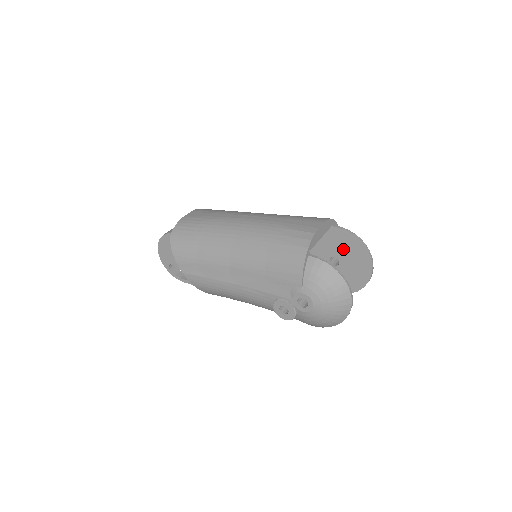
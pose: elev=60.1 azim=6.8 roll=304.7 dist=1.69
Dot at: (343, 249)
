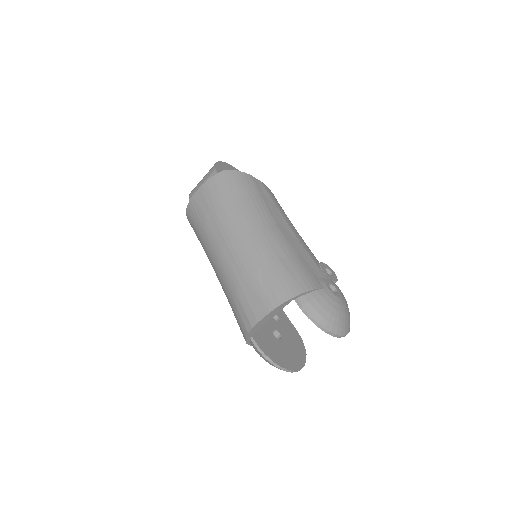
Dot at: occluded
